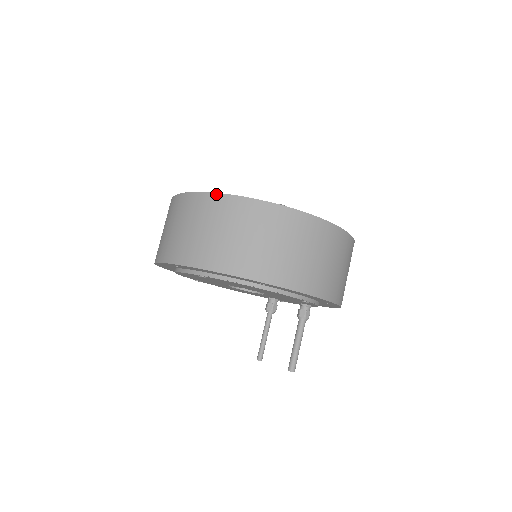
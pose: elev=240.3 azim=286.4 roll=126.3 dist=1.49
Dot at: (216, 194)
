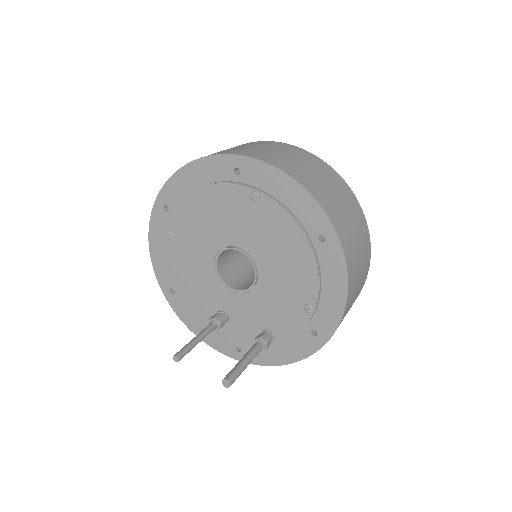
Dot at: occluded
